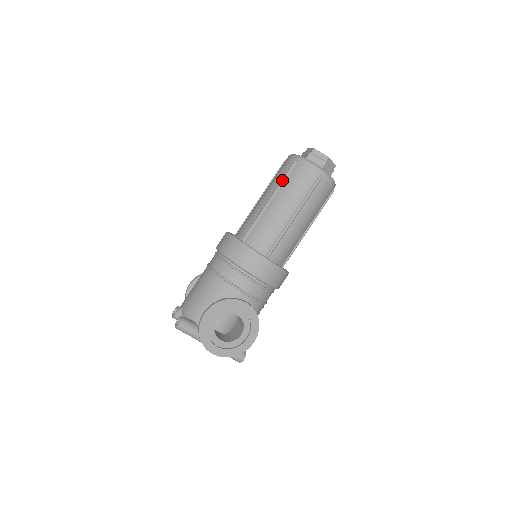
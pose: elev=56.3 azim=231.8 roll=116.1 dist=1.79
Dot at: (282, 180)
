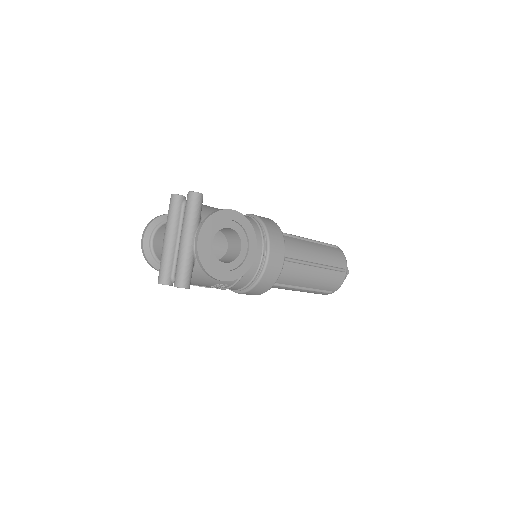
Dot at: (323, 242)
